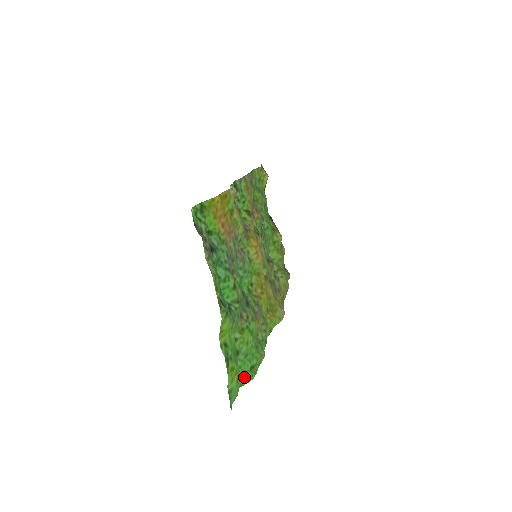
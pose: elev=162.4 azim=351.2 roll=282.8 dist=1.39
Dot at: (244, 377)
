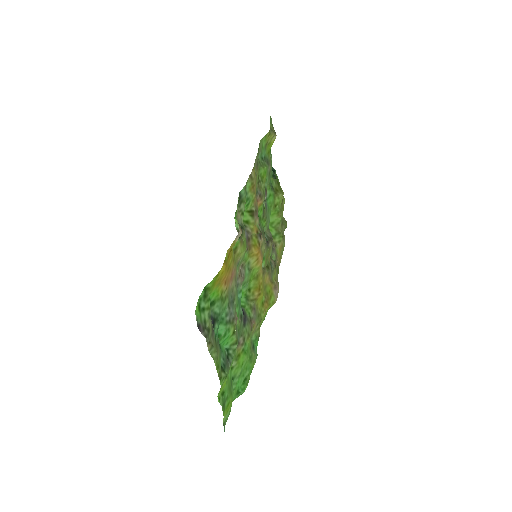
Dot at: (237, 393)
